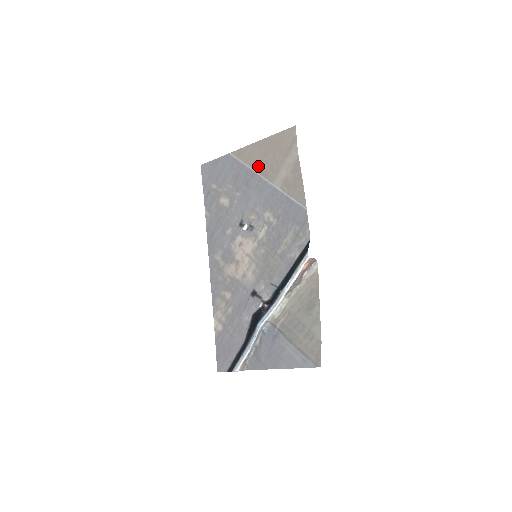
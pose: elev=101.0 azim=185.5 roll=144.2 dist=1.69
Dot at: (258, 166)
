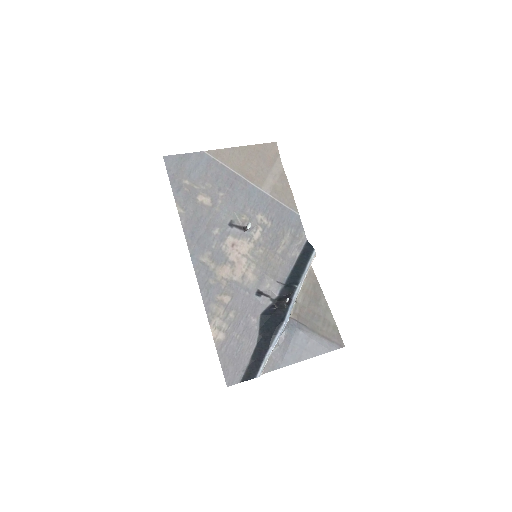
Dot at: (242, 170)
